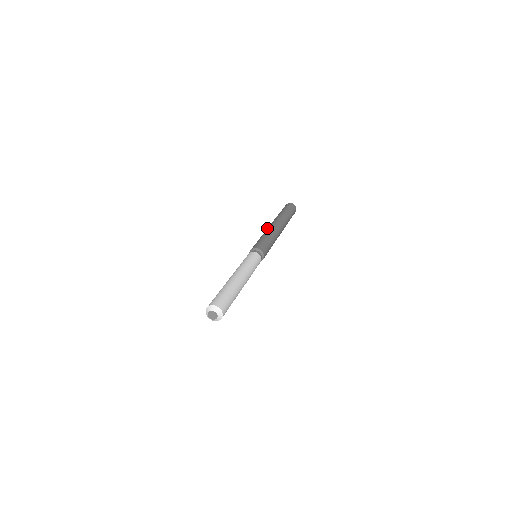
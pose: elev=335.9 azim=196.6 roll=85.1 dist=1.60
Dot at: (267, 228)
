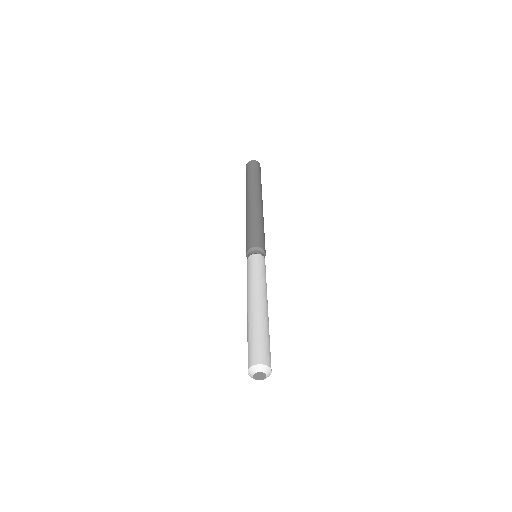
Dot at: occluded
